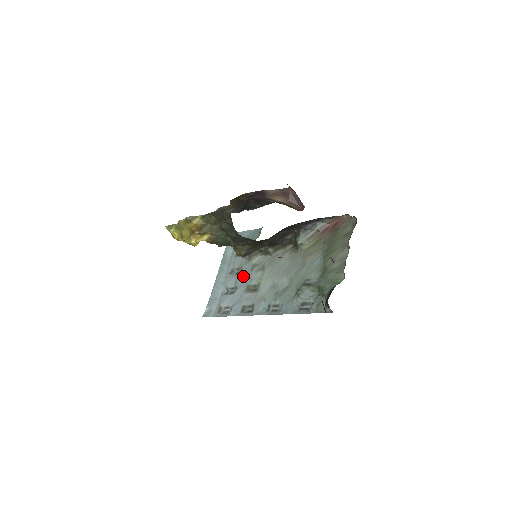
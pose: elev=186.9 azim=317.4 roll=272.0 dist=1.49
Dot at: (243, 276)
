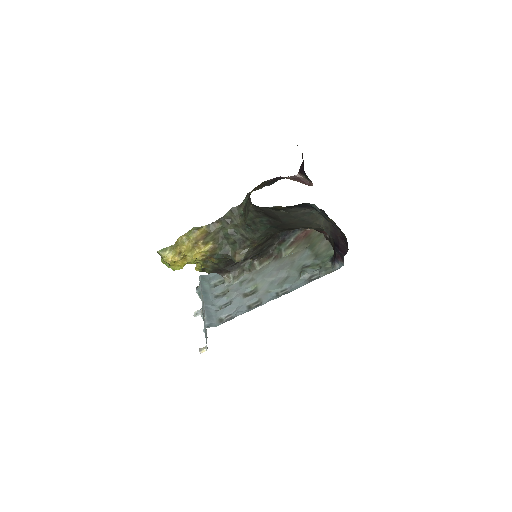
Dot at: (234, 291)
